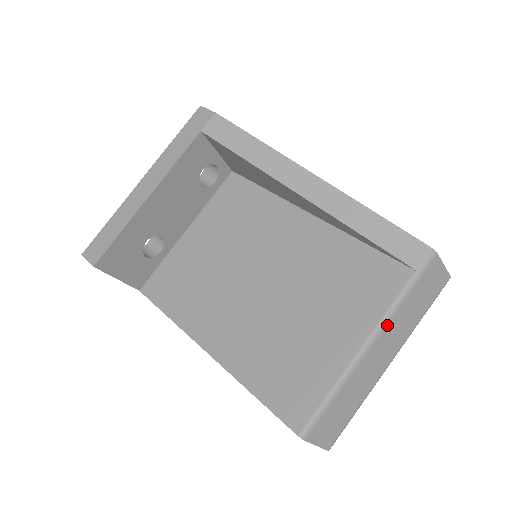
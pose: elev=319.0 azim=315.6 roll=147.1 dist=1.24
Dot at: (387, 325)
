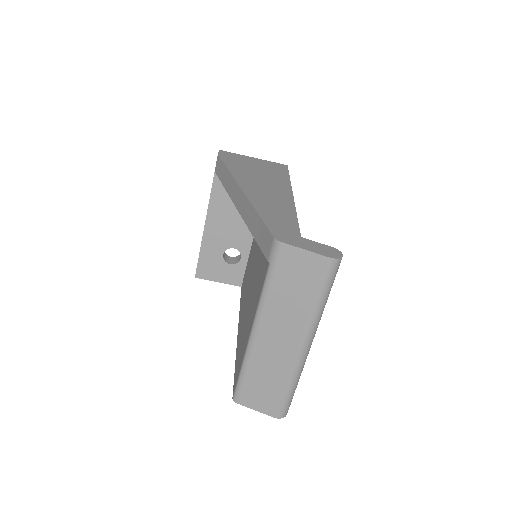
Dot at: (263, 313)
